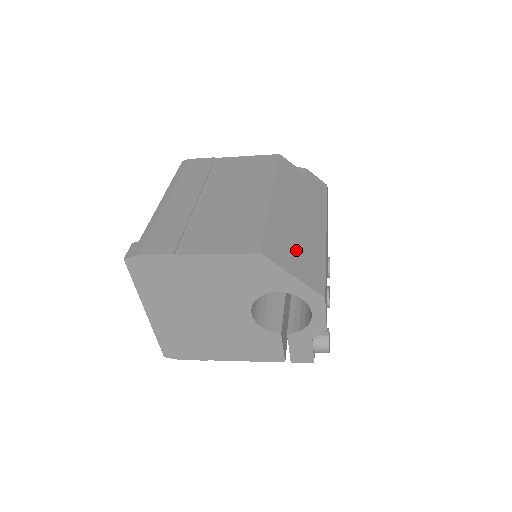
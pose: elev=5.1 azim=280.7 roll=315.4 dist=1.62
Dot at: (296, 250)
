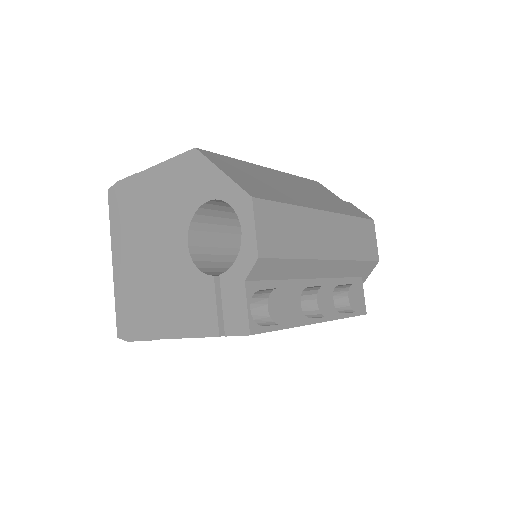
Dot at: (253, 178)
